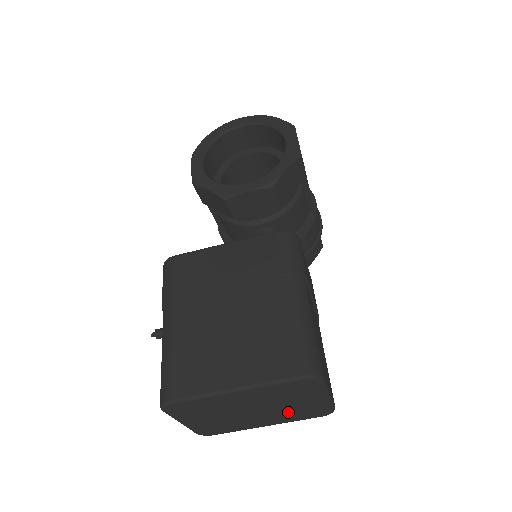
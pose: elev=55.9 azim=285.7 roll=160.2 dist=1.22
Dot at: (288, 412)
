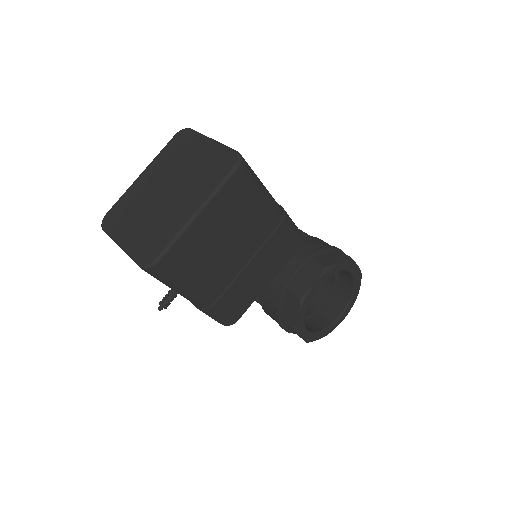
Dot at: (196, 177)
